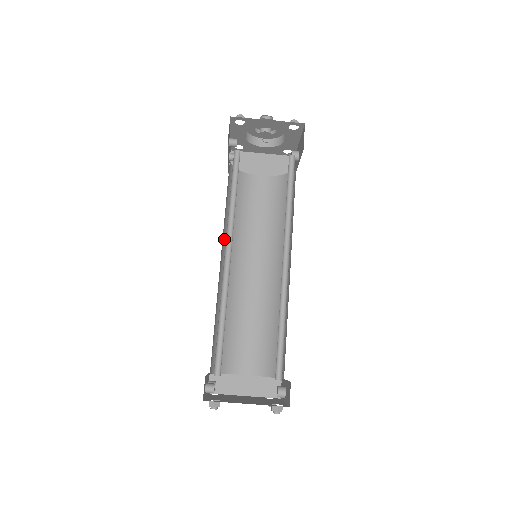
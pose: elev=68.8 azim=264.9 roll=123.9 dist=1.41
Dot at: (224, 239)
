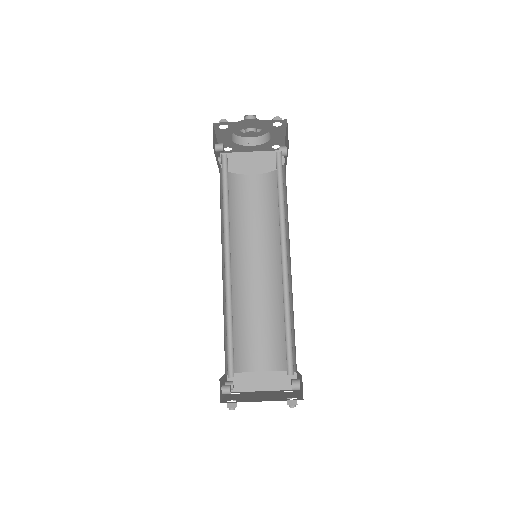
Dot at: (223, 243)
